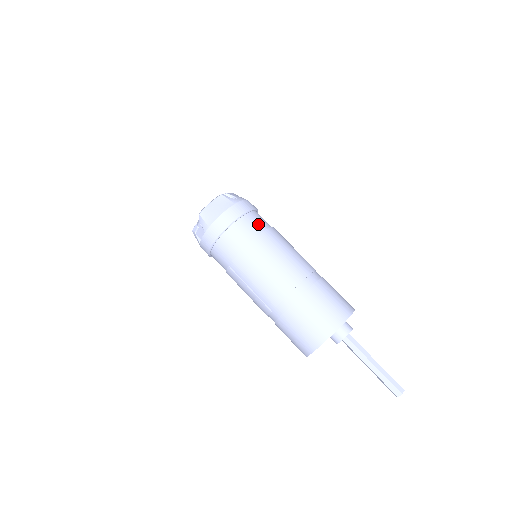
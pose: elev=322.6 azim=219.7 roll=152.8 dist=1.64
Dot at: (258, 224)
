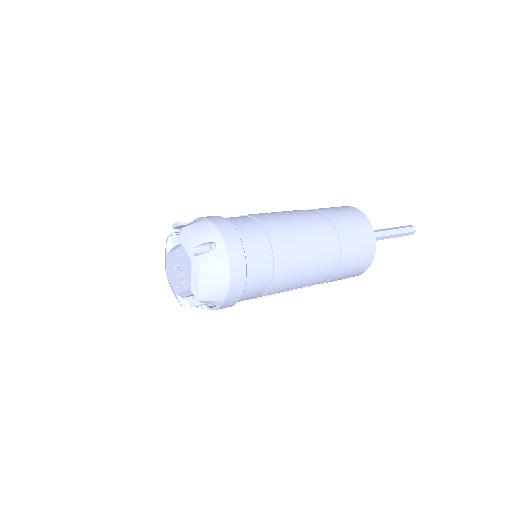
Dot at: (259, 243)
